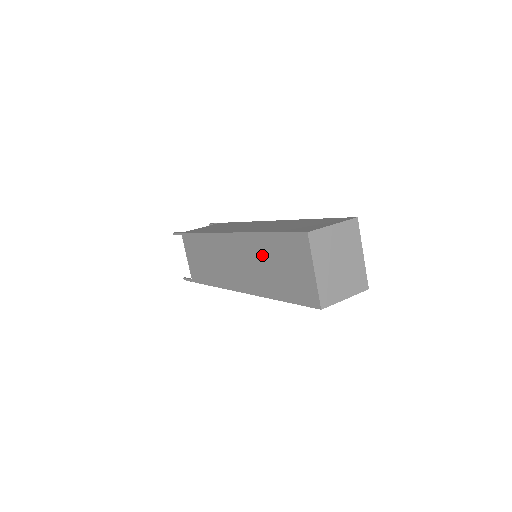
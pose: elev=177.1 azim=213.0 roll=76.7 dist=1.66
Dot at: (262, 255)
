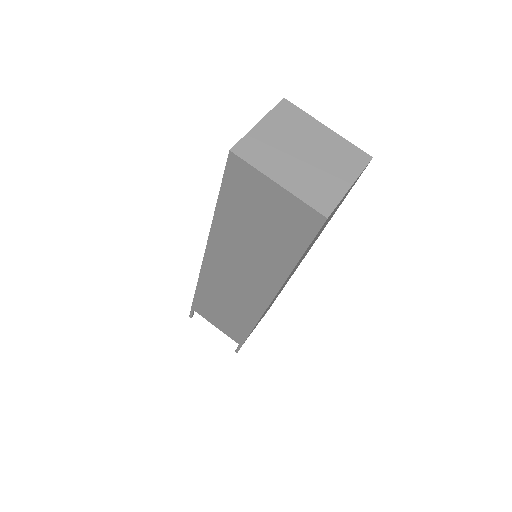
Dot at: (238, 237)
